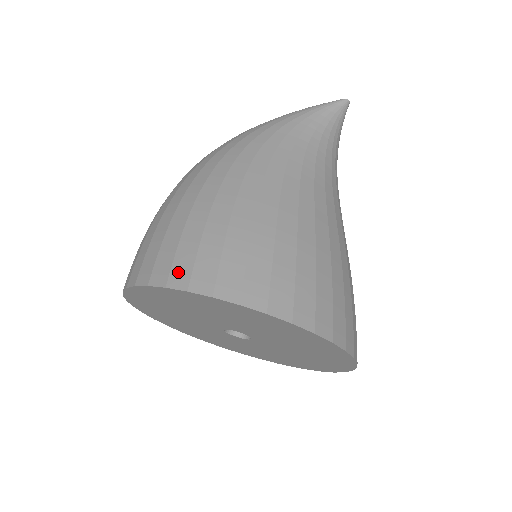
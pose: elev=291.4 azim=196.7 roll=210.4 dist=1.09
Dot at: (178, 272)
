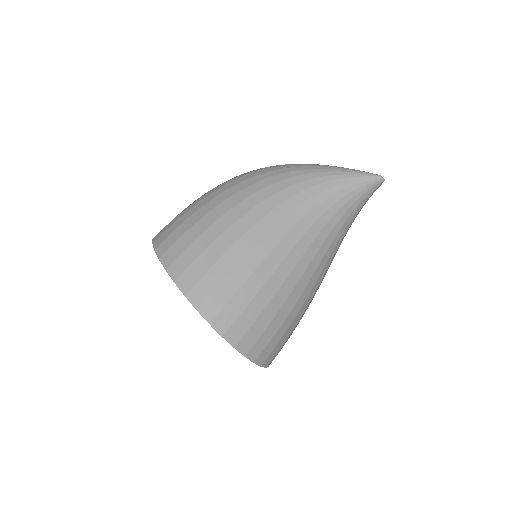
Dot at: (170, 254)
